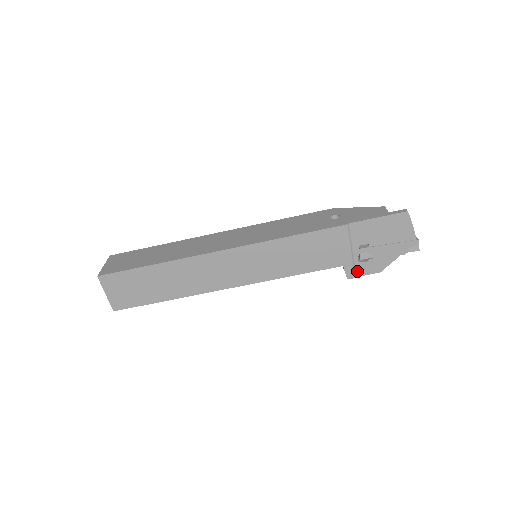
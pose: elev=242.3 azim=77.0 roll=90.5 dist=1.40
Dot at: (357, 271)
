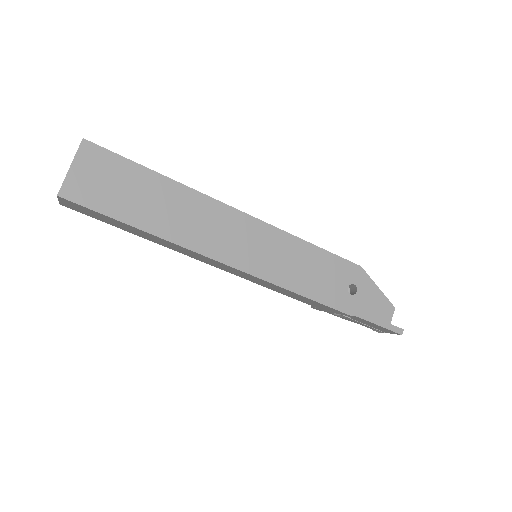
Dot at: occluded
